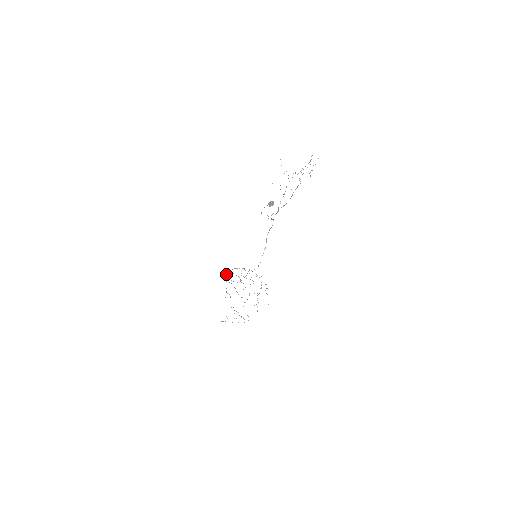
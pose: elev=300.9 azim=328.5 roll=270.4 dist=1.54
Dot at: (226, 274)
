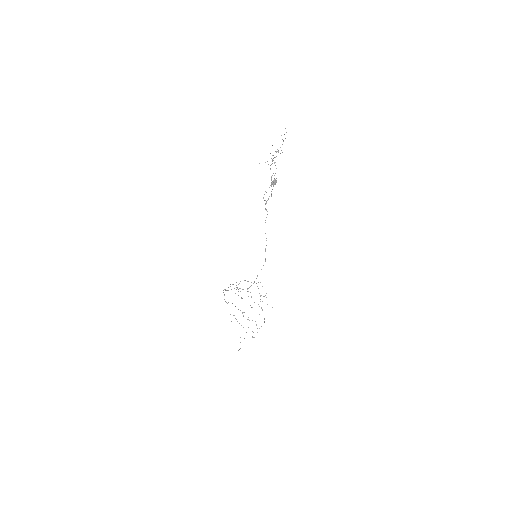
Dot at: occluded
